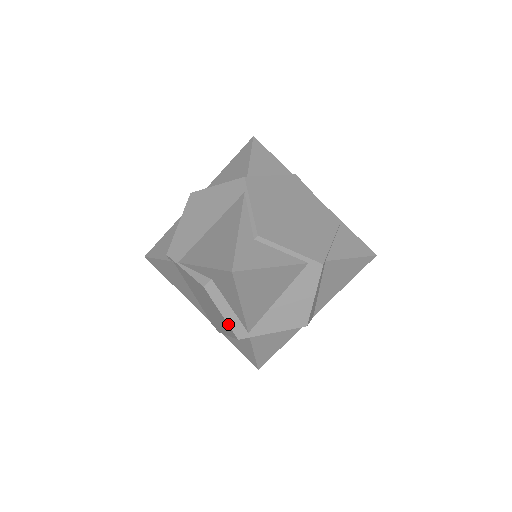
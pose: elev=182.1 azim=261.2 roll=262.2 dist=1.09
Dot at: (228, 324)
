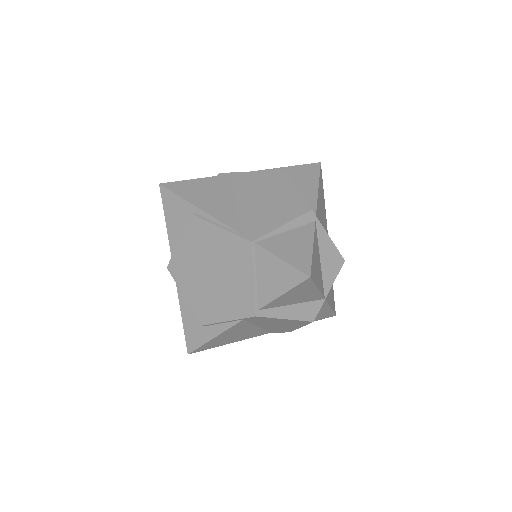
Dot at: (303, 197)
